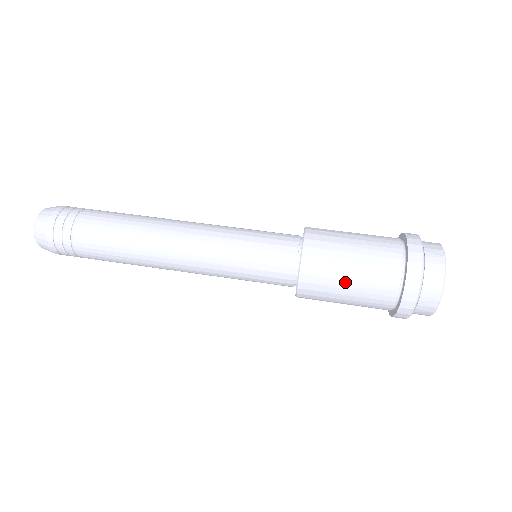
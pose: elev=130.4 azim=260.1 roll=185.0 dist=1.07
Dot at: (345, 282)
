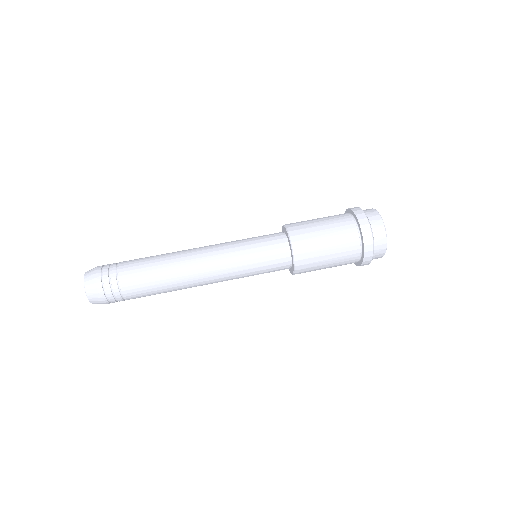
Dot at: (324, 268)
